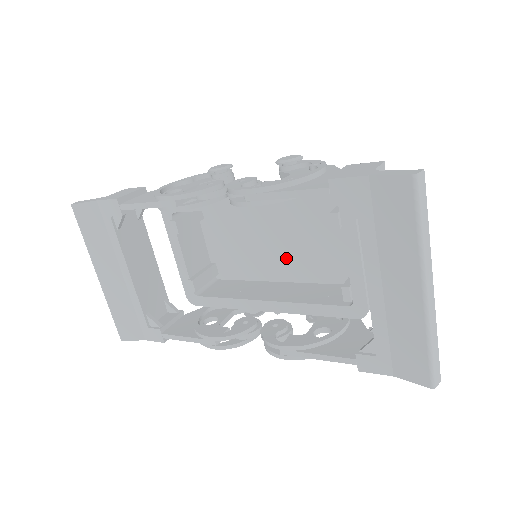
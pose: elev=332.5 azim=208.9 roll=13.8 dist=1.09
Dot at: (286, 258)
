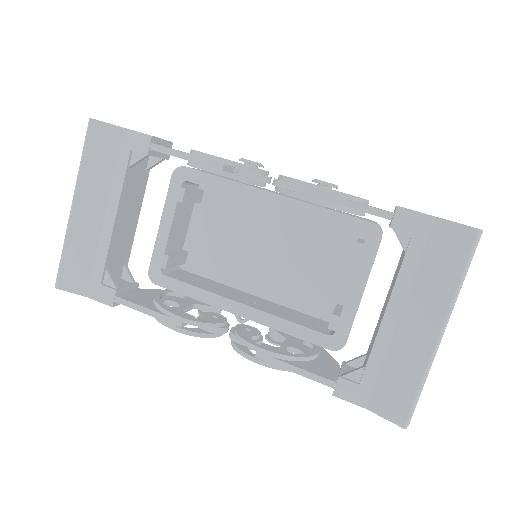
Dot at: (269, 273)
